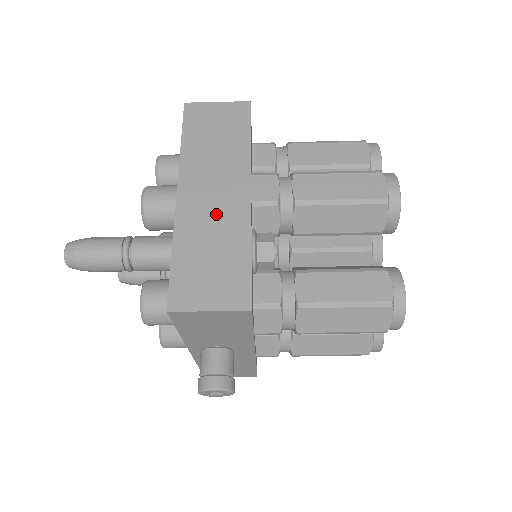
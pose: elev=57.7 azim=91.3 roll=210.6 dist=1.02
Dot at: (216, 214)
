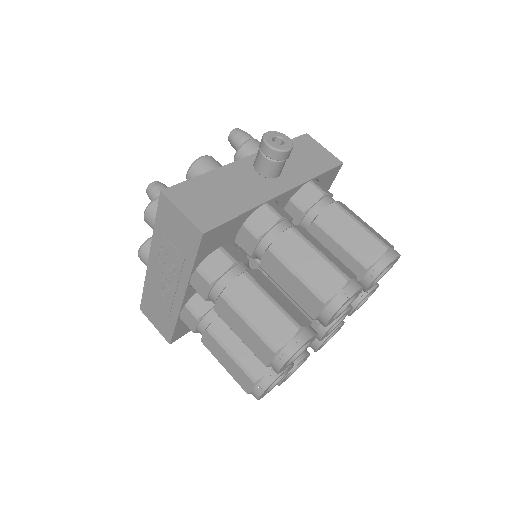
Dot at: occluded
